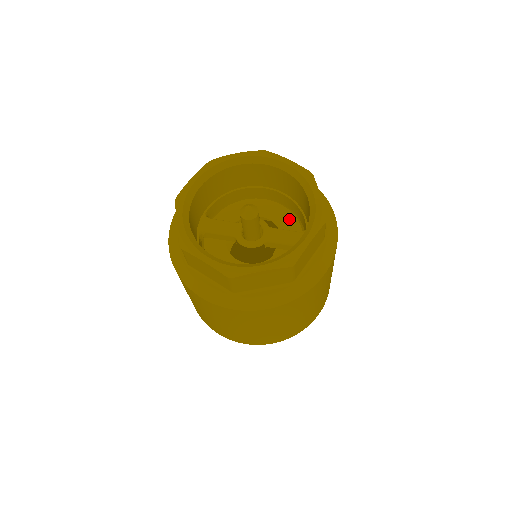
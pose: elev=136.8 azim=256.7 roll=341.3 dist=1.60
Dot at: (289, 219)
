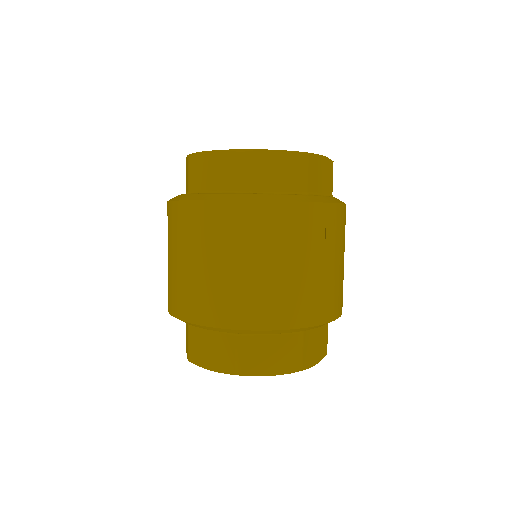
Dot at: occluded
